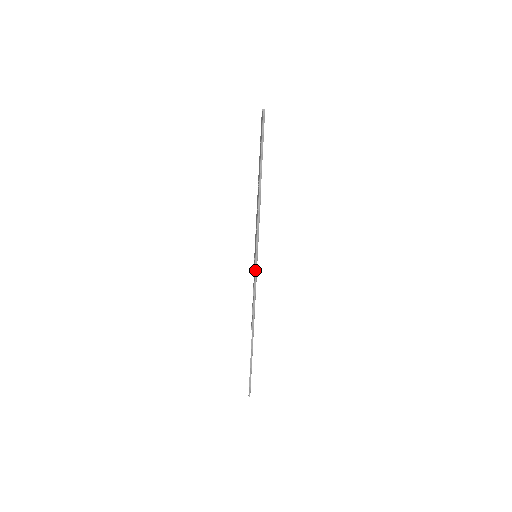
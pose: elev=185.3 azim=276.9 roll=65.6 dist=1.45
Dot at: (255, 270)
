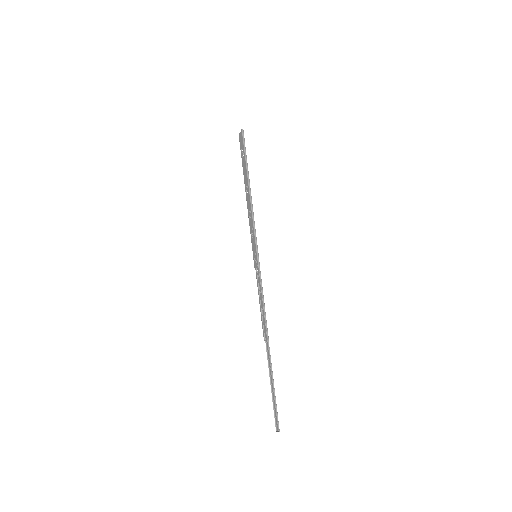
Dot at: (258, 268)
